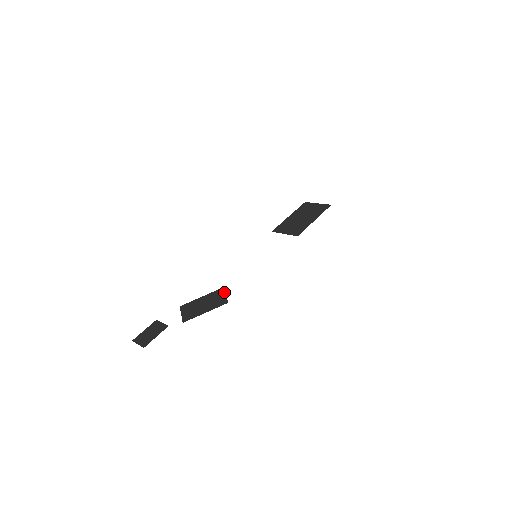
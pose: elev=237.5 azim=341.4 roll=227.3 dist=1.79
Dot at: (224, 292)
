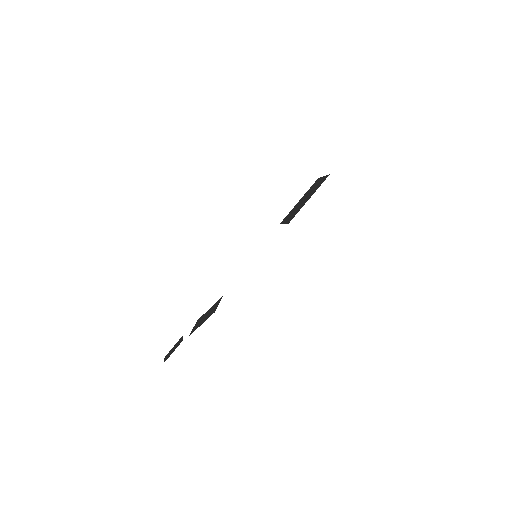
Dot at: occluded
